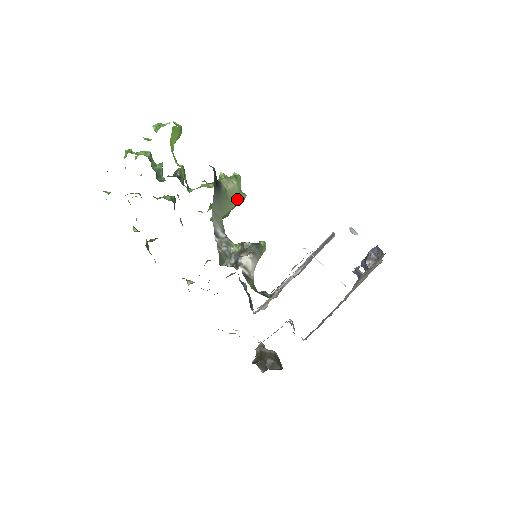
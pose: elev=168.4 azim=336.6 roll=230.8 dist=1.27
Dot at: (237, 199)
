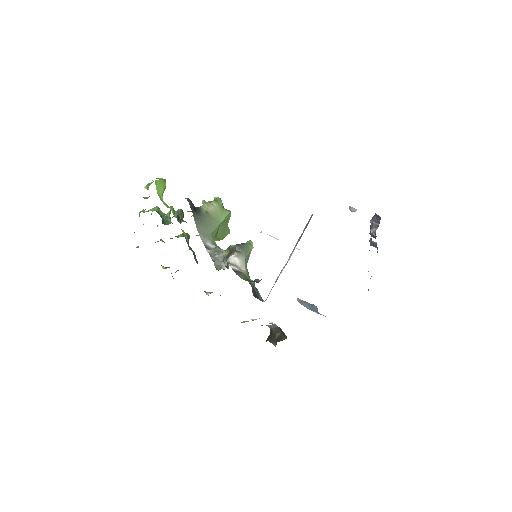
Dot at: (222, 216)
